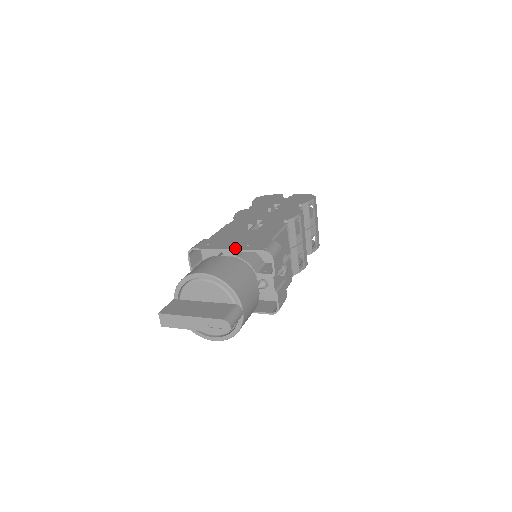
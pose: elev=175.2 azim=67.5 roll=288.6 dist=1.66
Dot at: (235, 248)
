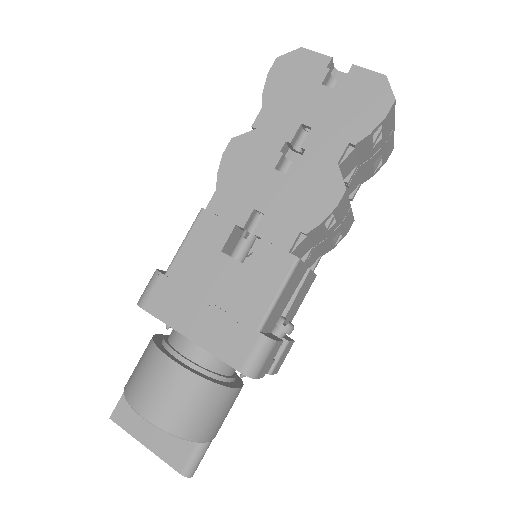
Dot at: (199, 341)
